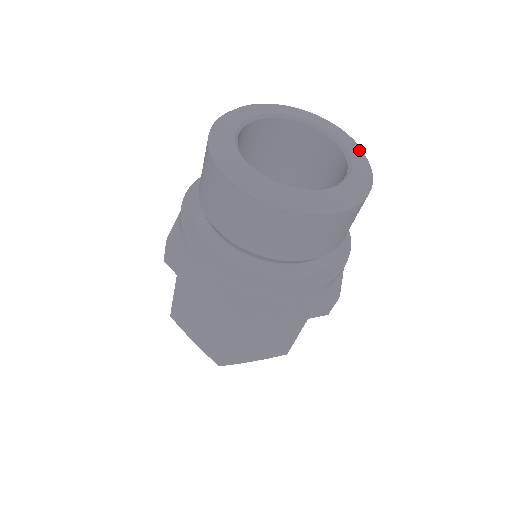
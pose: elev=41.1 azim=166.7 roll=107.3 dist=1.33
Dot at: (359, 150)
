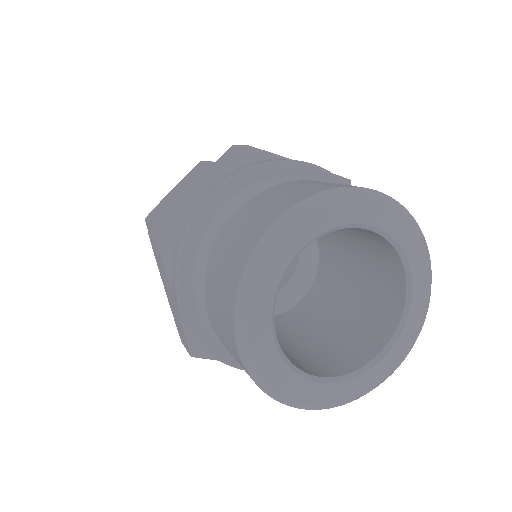
Dot at: (421, 321)
